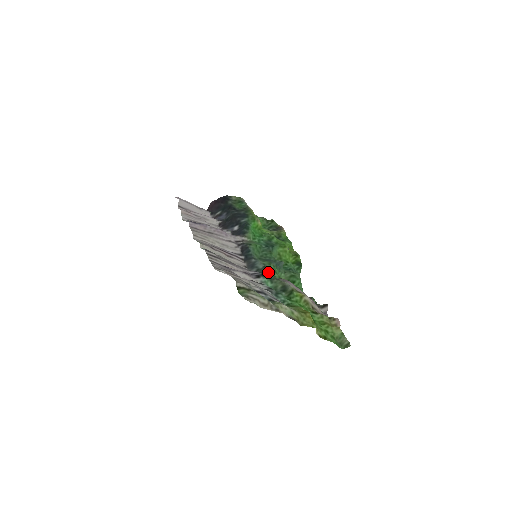
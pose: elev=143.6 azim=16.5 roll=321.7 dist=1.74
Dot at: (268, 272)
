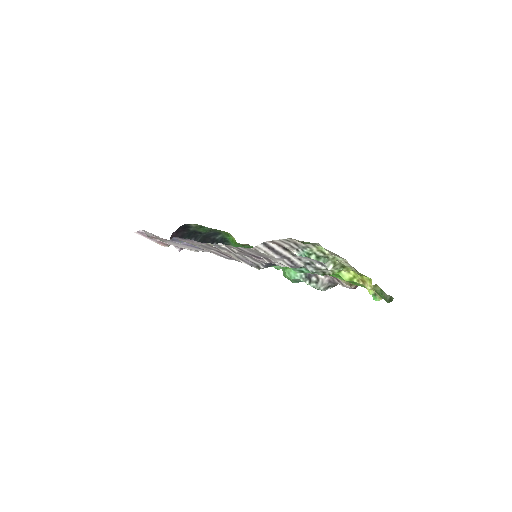
Dot at: occluded
